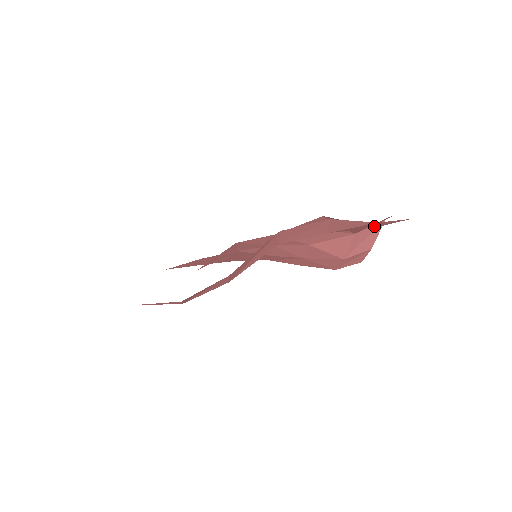
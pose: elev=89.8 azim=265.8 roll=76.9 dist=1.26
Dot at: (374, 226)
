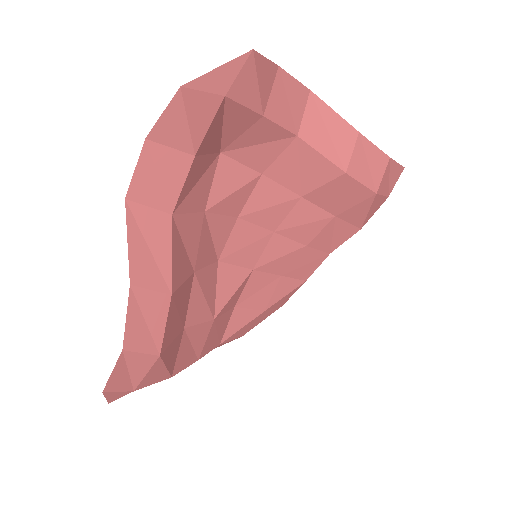
Dot at: (213, 97)
